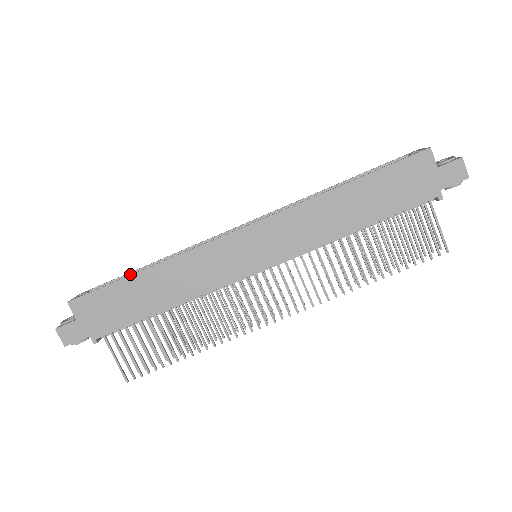
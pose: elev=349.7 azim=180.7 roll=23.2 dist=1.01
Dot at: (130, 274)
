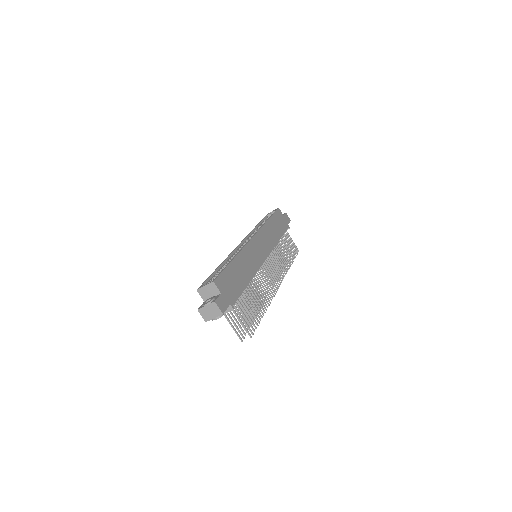
Dot at: (214, 273)
